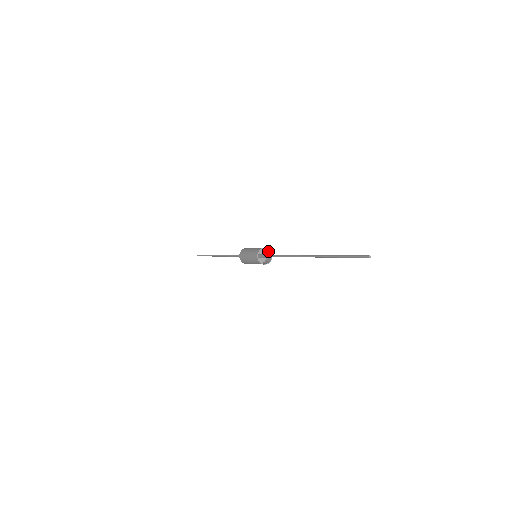
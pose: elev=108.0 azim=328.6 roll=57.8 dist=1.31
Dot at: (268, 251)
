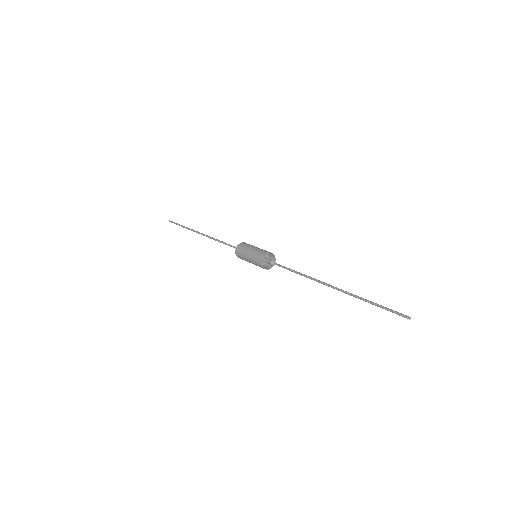
Dot at: (266, 252)
